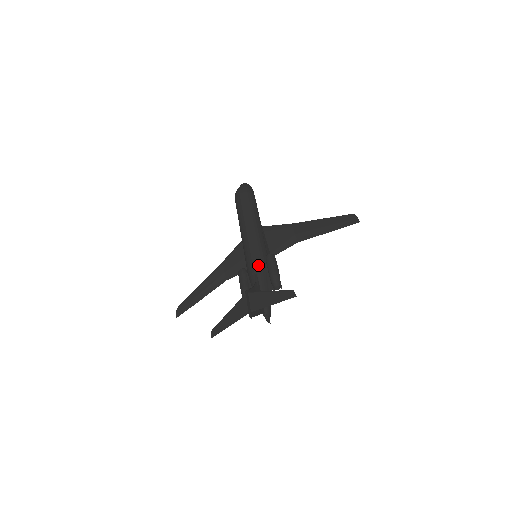
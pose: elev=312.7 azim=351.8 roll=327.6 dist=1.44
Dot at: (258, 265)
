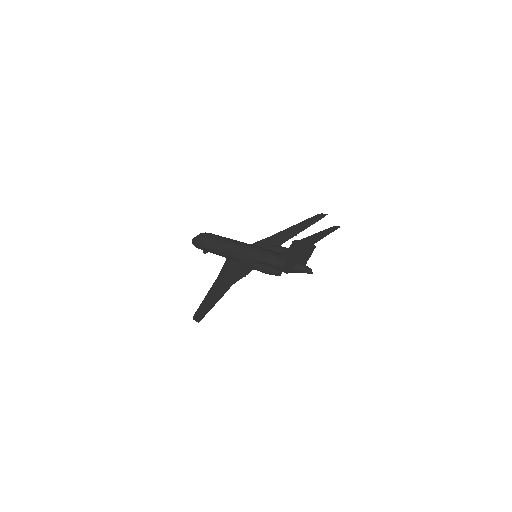
Dot at: (270, 250)
